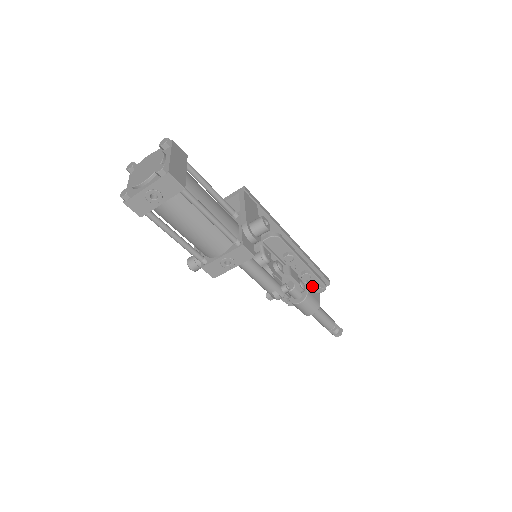
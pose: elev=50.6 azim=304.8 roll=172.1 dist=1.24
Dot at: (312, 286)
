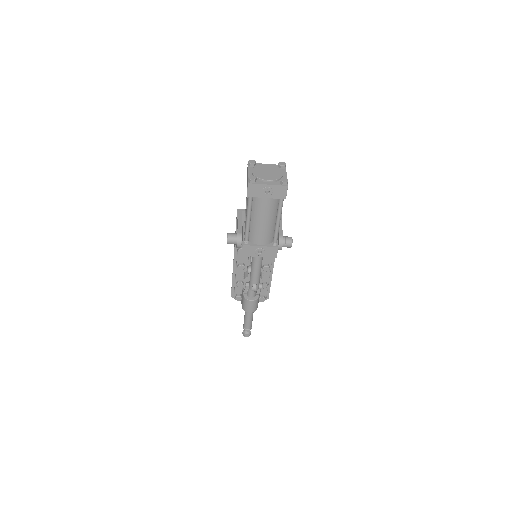
Dot at: (260, 294)
